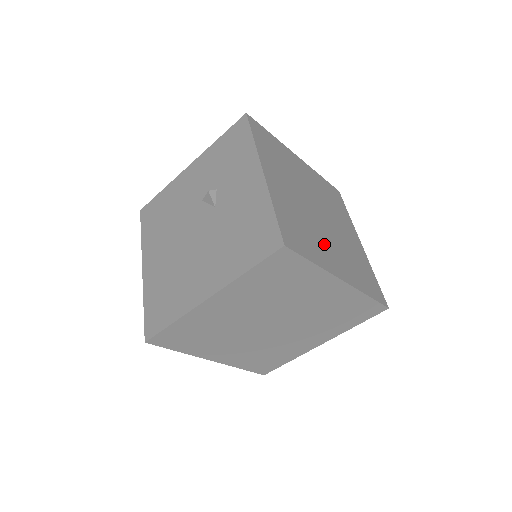
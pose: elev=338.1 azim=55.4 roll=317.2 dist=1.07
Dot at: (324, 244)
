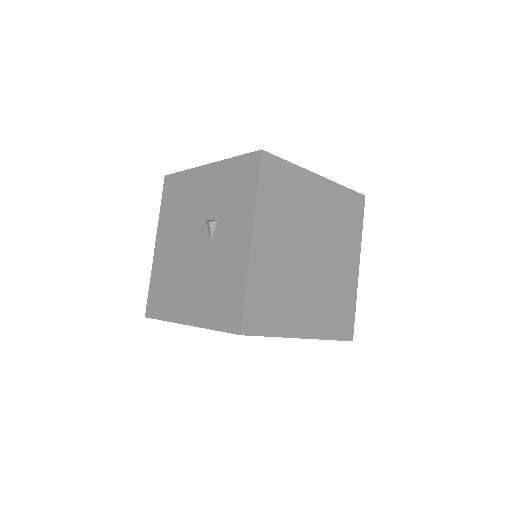
Dot at: (298, 301)
